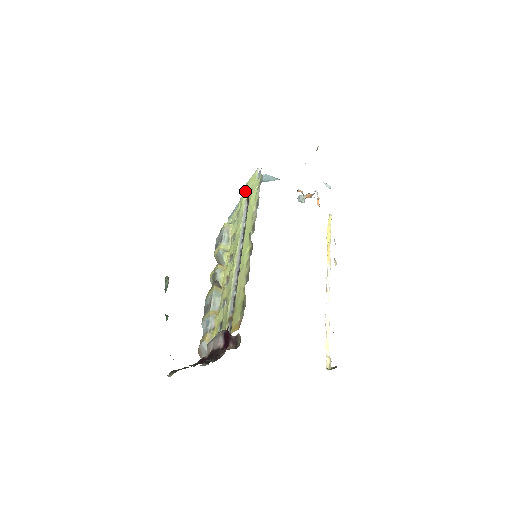
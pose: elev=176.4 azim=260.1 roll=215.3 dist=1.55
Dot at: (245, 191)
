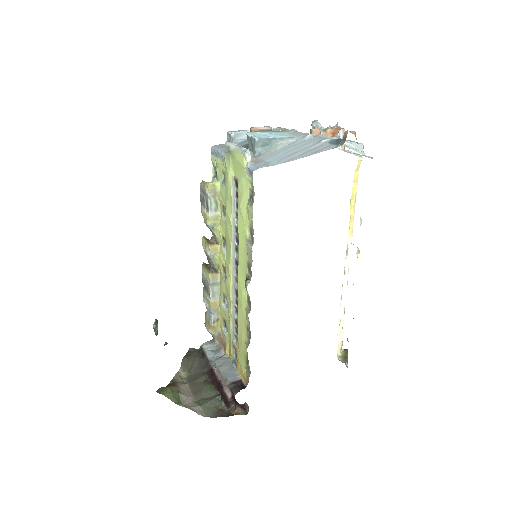
Dot at: (230, 161)
